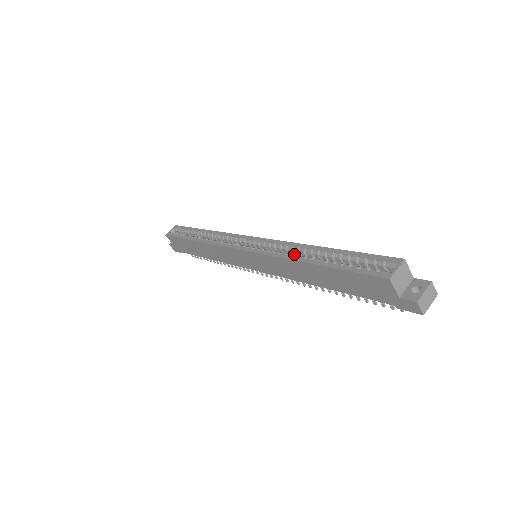
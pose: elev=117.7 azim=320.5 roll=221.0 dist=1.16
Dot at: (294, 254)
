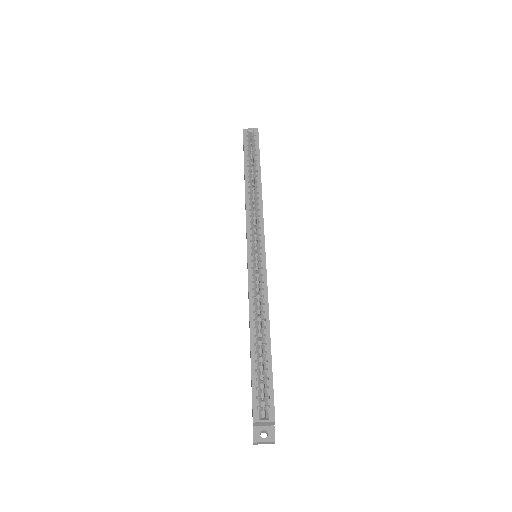
Dot at: (260, 307)
